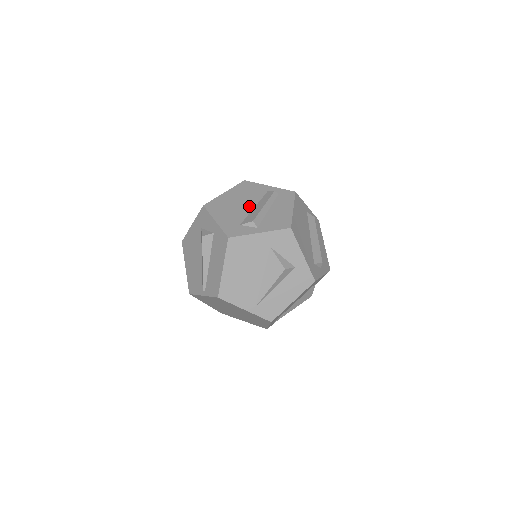
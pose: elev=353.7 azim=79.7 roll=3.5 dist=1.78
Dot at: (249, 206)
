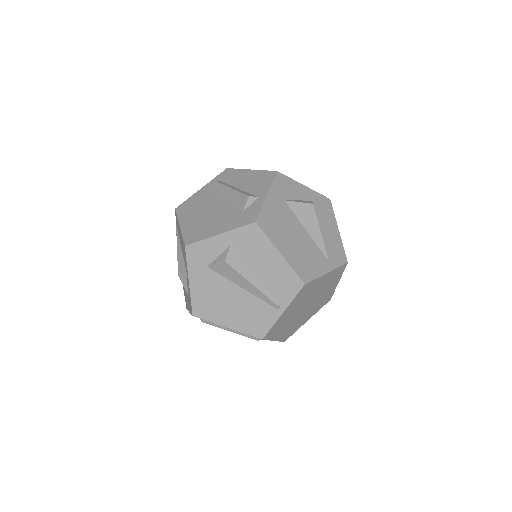
Dot at: (219, 204)
